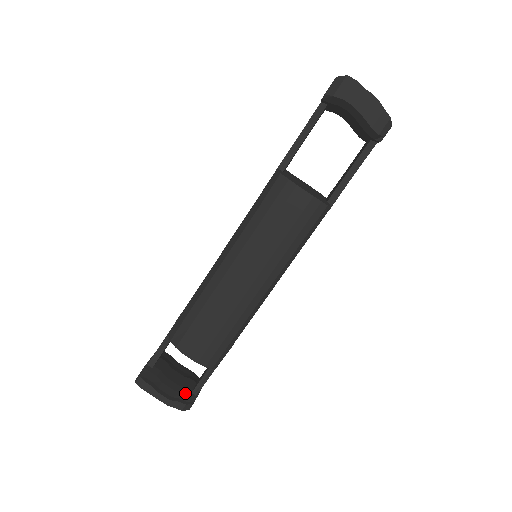
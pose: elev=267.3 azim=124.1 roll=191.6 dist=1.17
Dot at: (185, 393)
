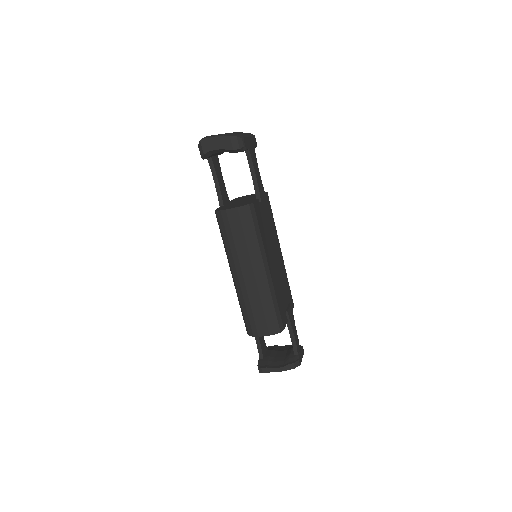
Dot at: (290, 358)
